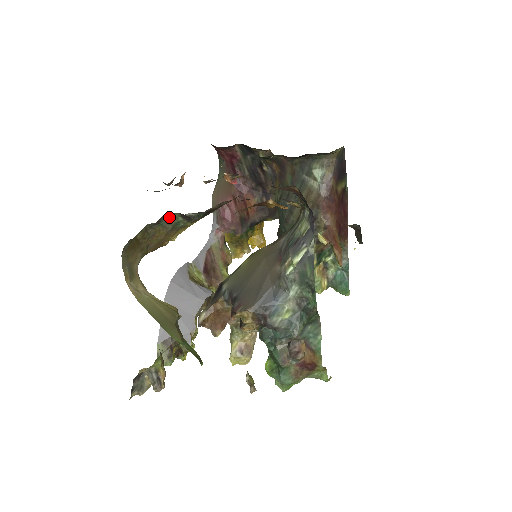
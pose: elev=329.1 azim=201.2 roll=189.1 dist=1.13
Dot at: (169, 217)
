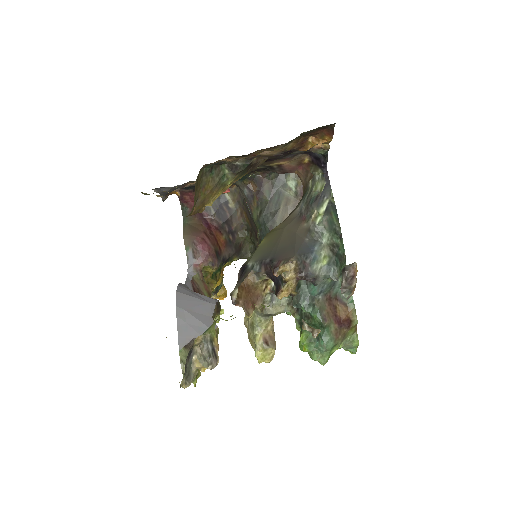
Dot at: (218, 168)
